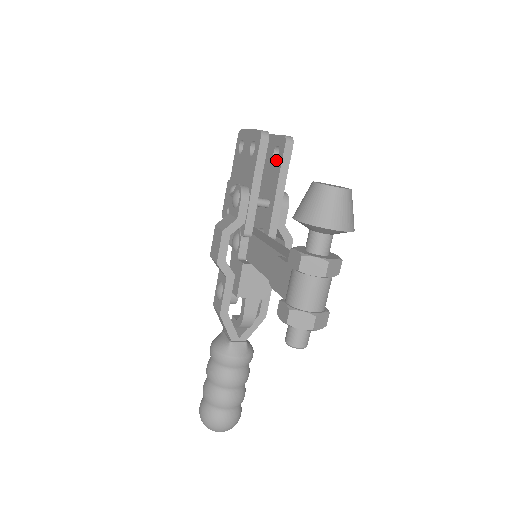
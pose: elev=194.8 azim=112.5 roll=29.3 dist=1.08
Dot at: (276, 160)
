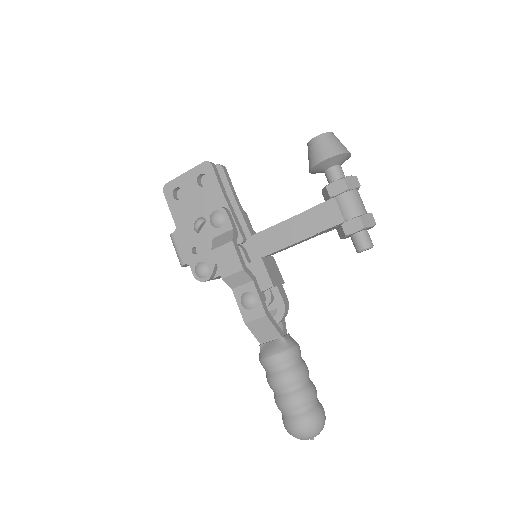
Dot at: occluded
